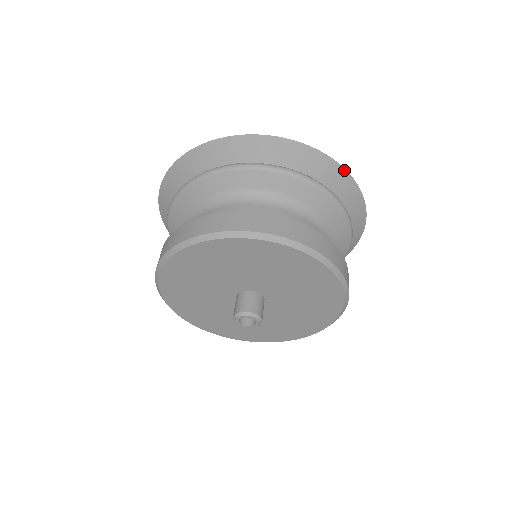
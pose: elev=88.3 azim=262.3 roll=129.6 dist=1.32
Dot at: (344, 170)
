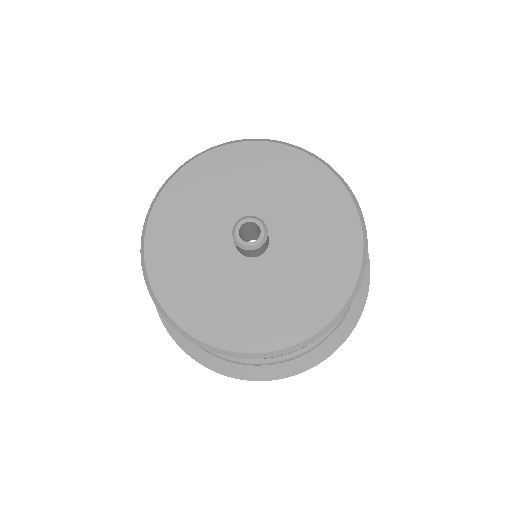
Dot at: occluded
